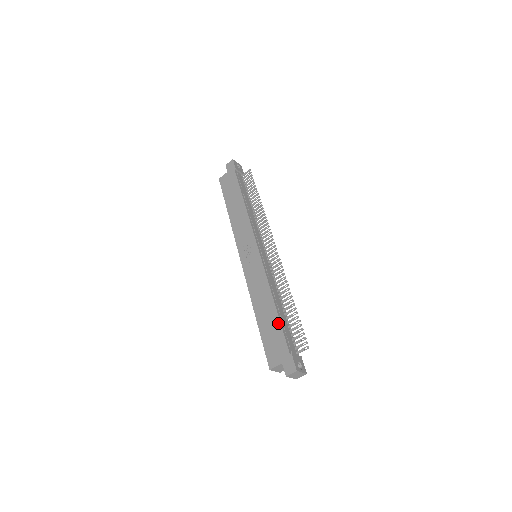
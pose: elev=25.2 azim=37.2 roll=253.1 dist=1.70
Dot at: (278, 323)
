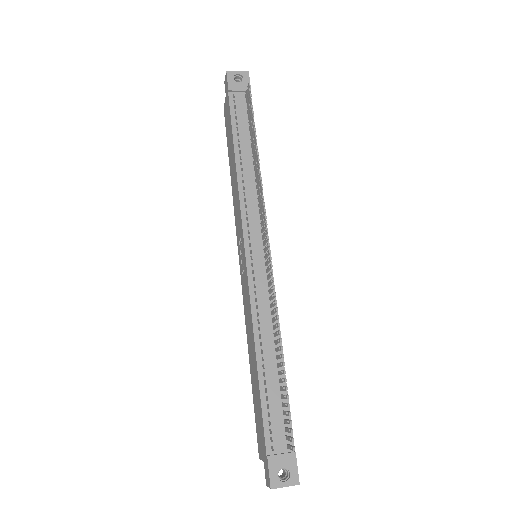
Dot at: (259, 395)
